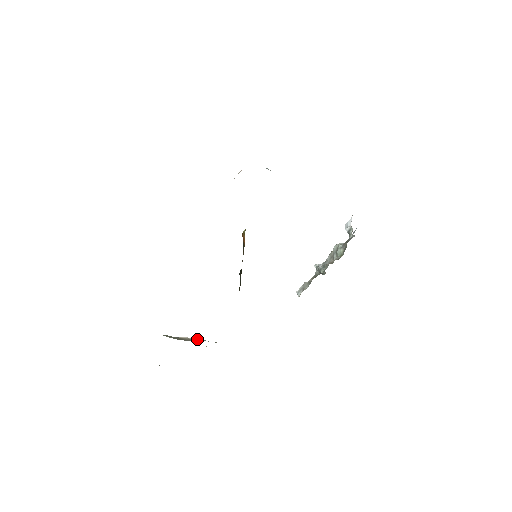
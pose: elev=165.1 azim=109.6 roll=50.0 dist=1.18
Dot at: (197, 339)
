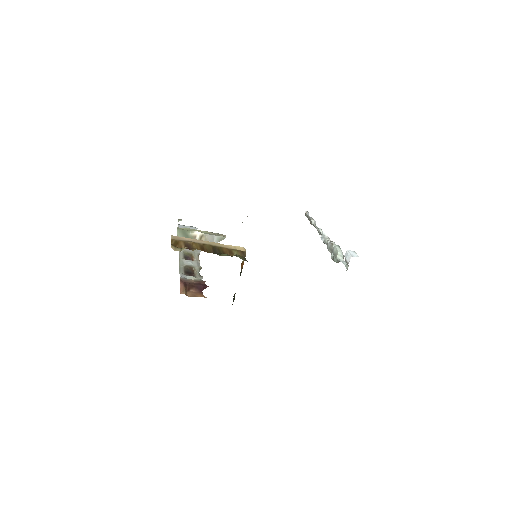
Dot at: (208, 237)
